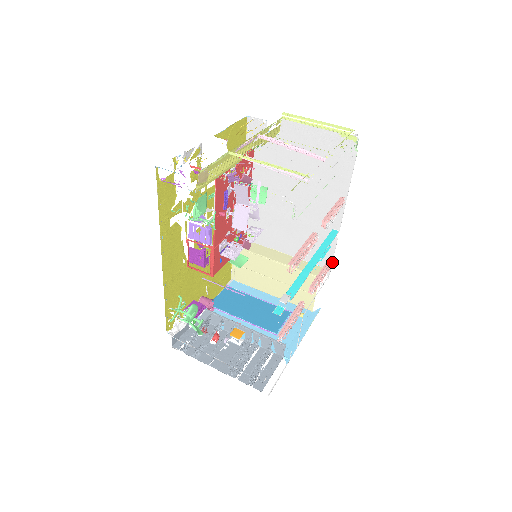
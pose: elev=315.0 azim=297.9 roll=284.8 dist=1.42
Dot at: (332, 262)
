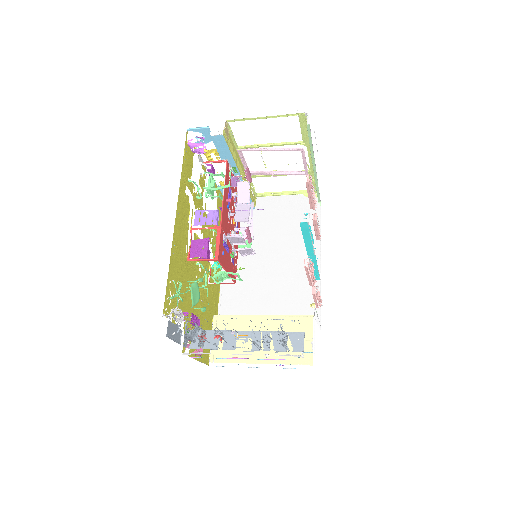
Dot at: occluded
